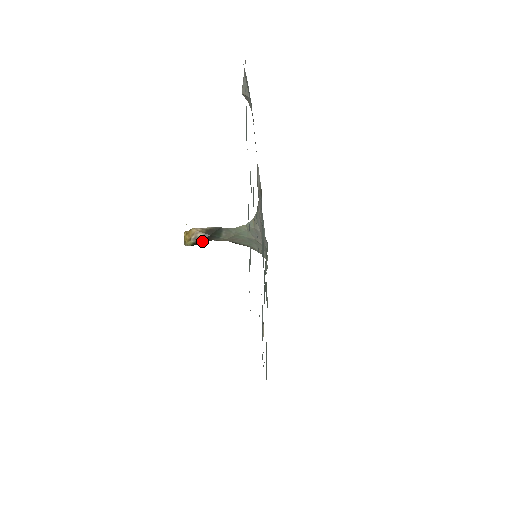
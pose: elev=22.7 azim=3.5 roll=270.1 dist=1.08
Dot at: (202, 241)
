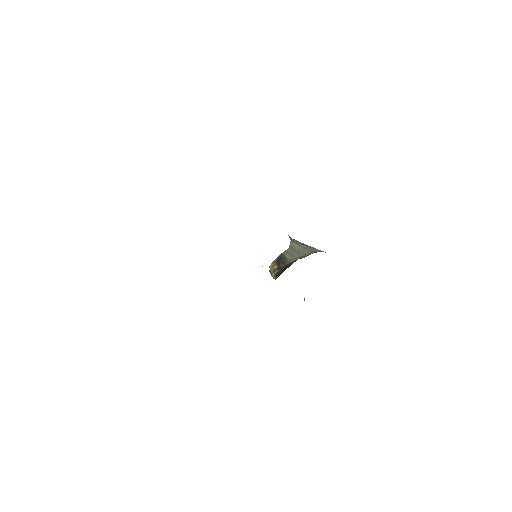
Dot at: (279, 270)
